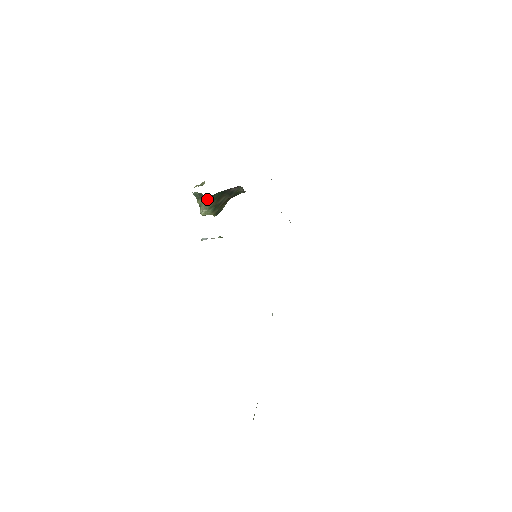
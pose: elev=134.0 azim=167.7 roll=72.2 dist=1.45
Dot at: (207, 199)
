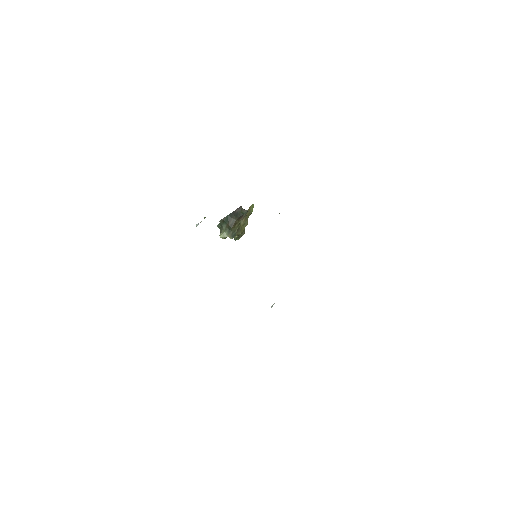
Dot at: (222, 223)
